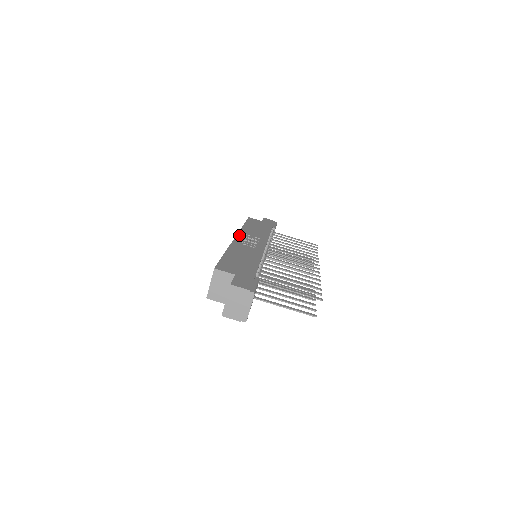
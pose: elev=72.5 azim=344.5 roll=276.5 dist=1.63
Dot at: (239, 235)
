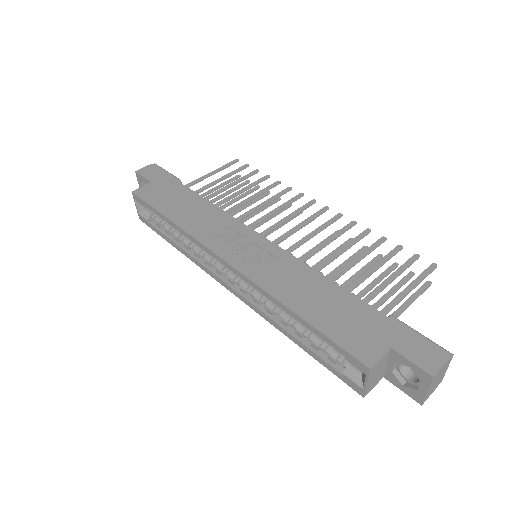
Dot at: (217, 251)
